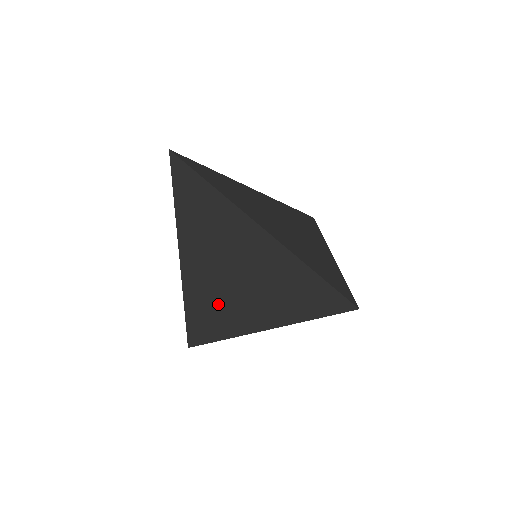
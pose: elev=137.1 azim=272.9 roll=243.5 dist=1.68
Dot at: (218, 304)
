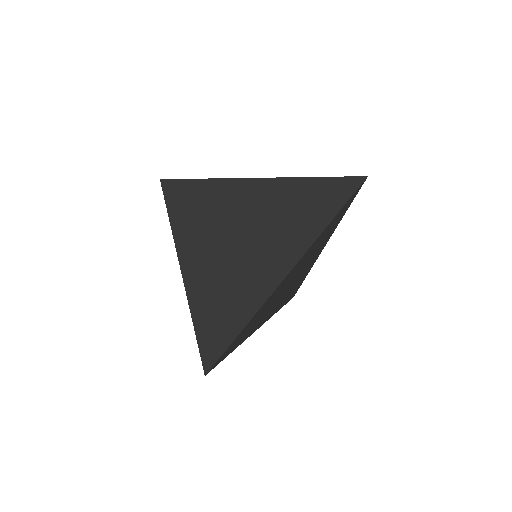
Dot at: (233, 280)
